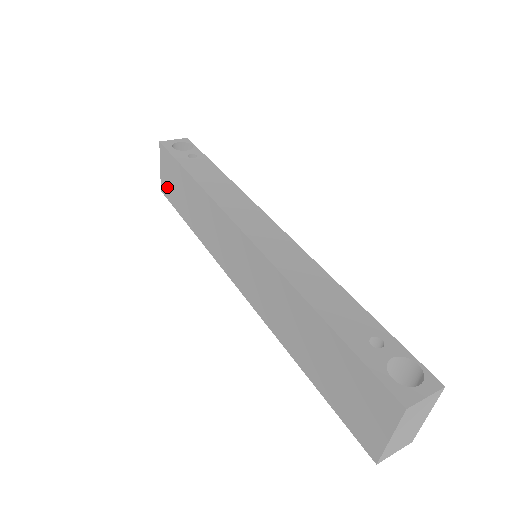
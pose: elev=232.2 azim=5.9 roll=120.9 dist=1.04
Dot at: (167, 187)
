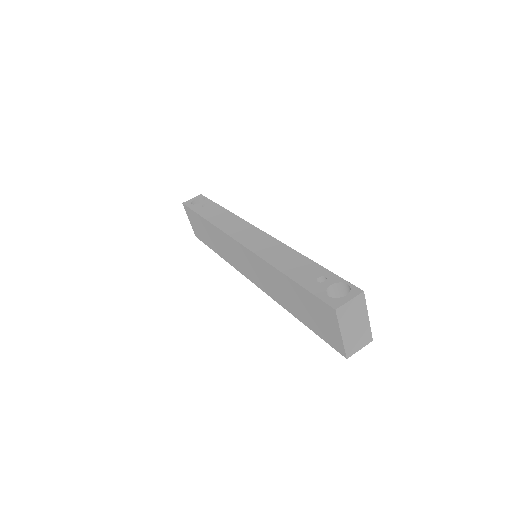
Dot at: (197, 232)
